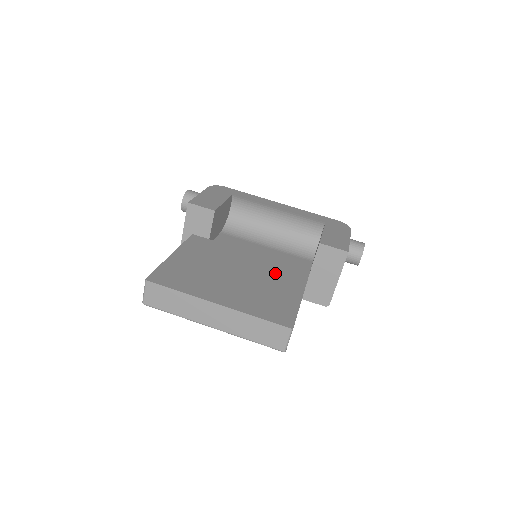
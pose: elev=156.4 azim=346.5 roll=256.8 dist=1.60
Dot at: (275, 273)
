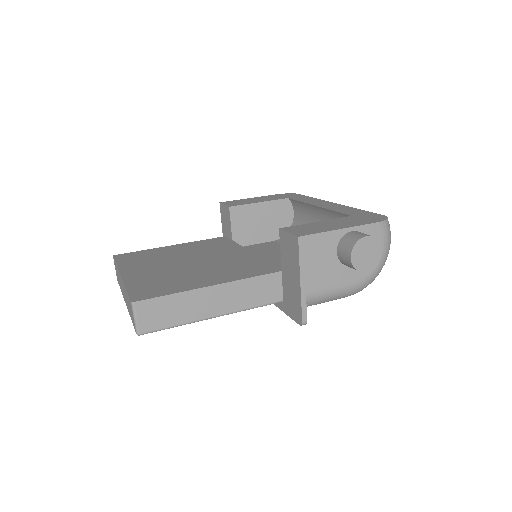
Dot at: (232, 266)
